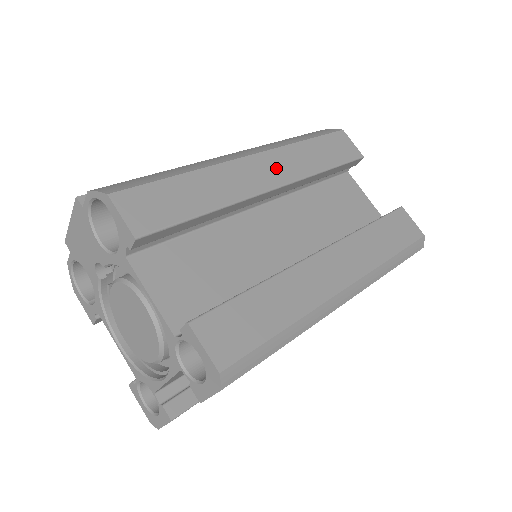
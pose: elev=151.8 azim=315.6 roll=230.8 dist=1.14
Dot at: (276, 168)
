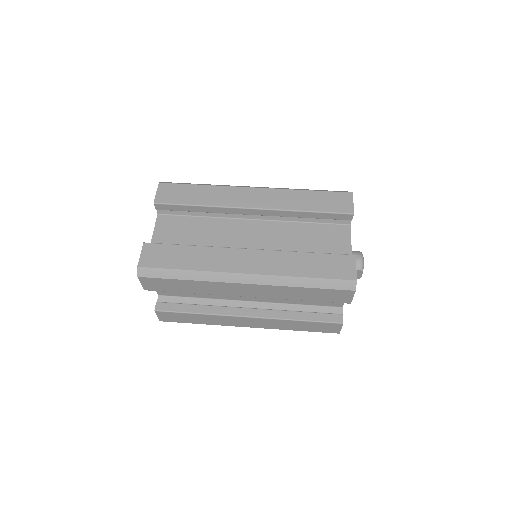
Dot at: (265, 199)
